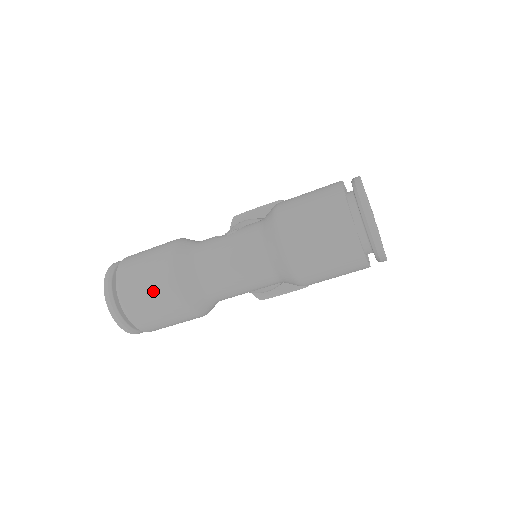
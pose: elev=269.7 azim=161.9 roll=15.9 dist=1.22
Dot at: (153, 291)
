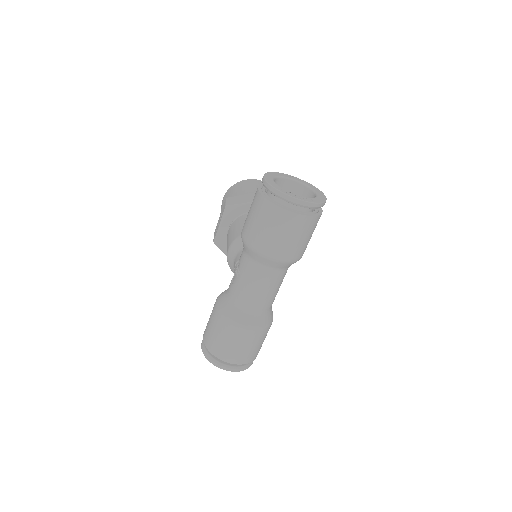
Dot at: (240, 343)
